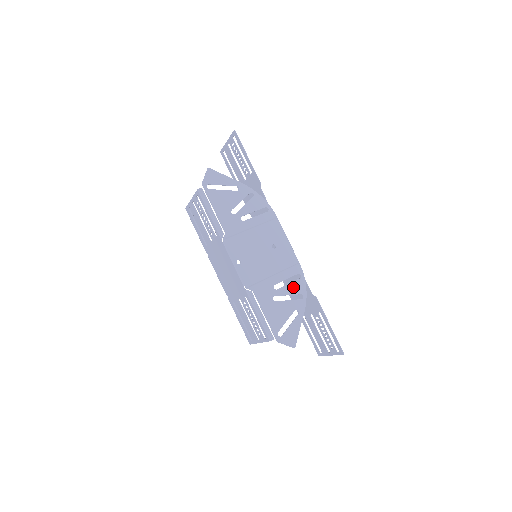
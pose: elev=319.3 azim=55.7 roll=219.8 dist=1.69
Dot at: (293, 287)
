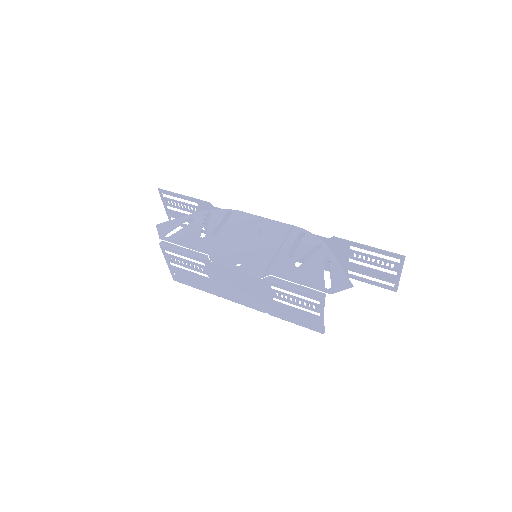
Dot at: (305, 245)
